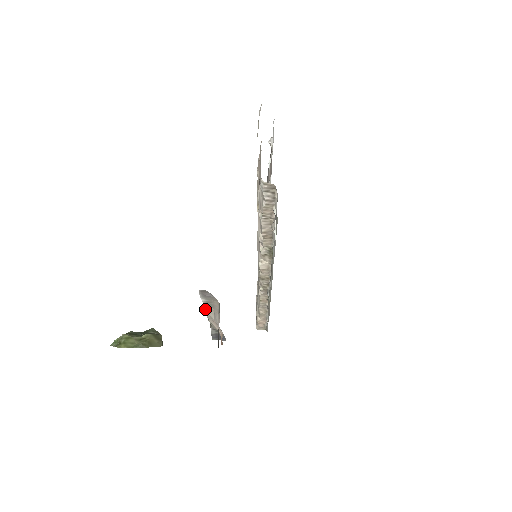
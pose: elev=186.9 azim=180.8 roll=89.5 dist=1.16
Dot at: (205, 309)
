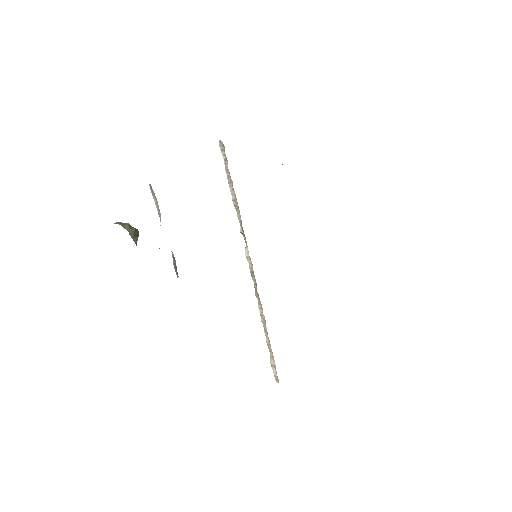
Dot at: (160, 217)
